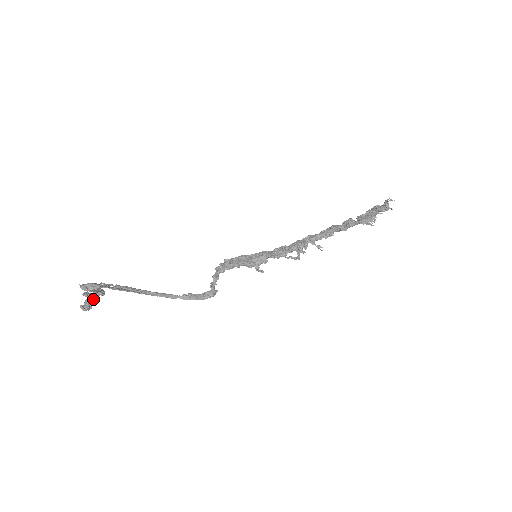
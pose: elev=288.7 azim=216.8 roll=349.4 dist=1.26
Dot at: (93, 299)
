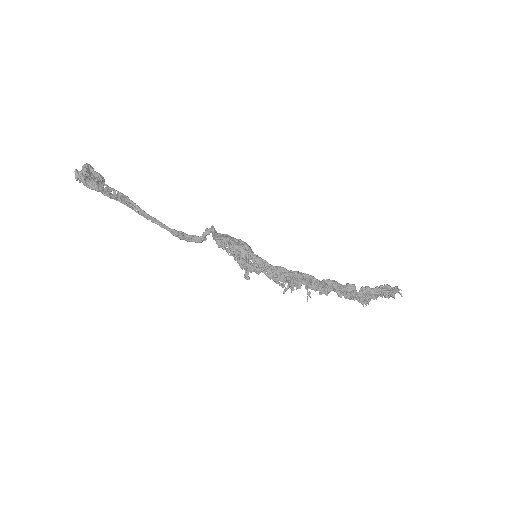
Dot at: occluded
